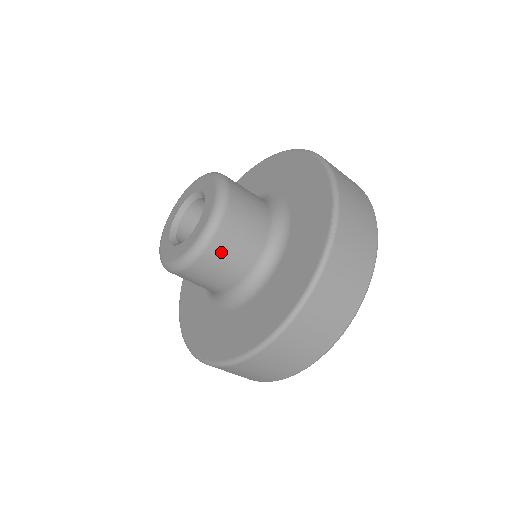
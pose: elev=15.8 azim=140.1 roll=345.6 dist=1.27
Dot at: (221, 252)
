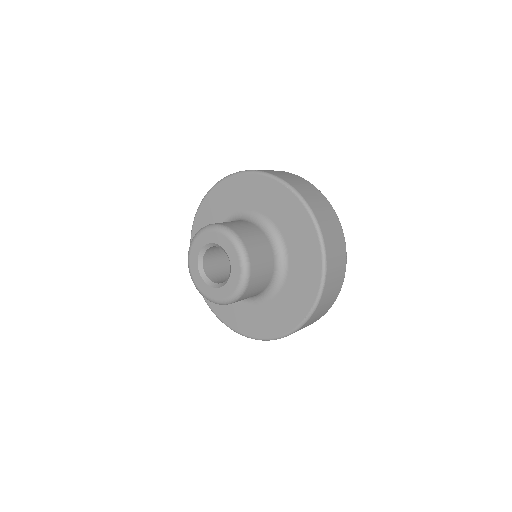
Dot at: occluded
